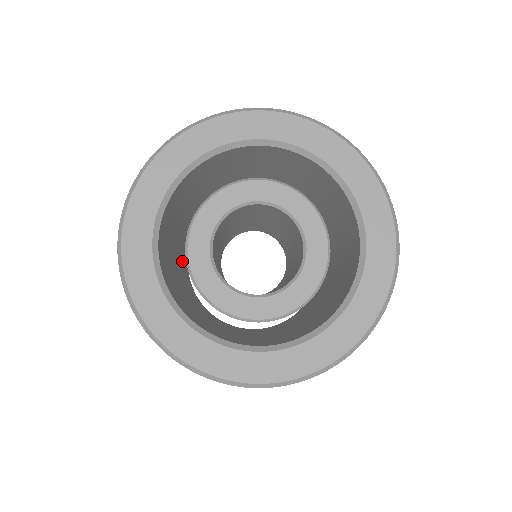
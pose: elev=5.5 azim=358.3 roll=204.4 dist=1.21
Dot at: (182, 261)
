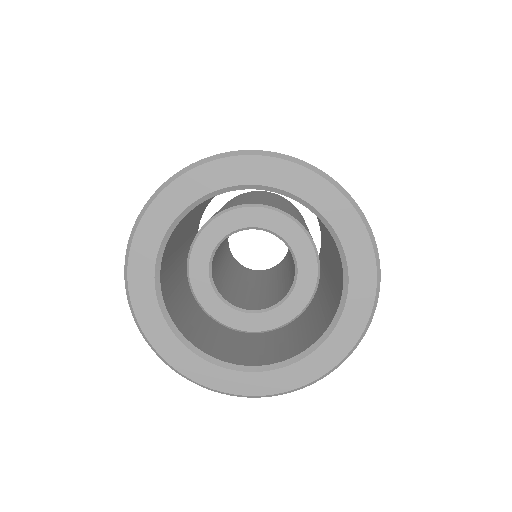
Dot at: occluded
